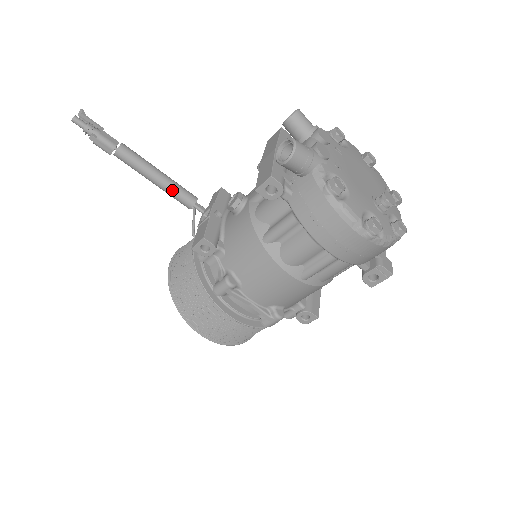
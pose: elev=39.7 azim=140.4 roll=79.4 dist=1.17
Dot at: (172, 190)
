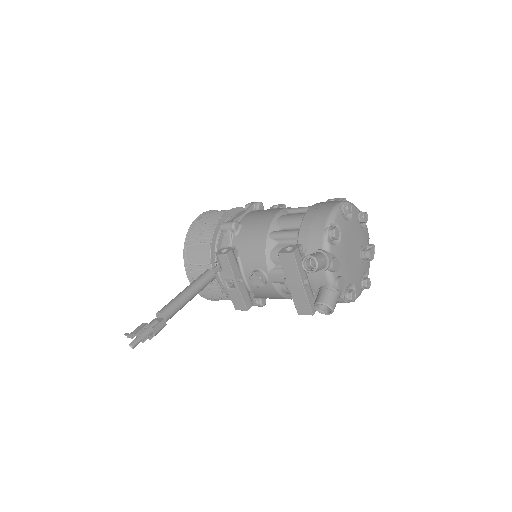
Dot at: occluded
